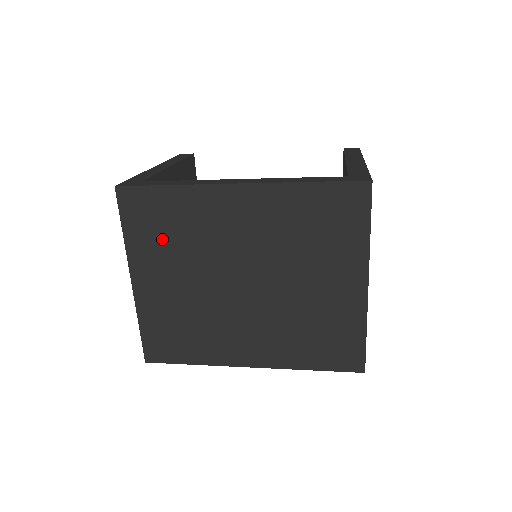
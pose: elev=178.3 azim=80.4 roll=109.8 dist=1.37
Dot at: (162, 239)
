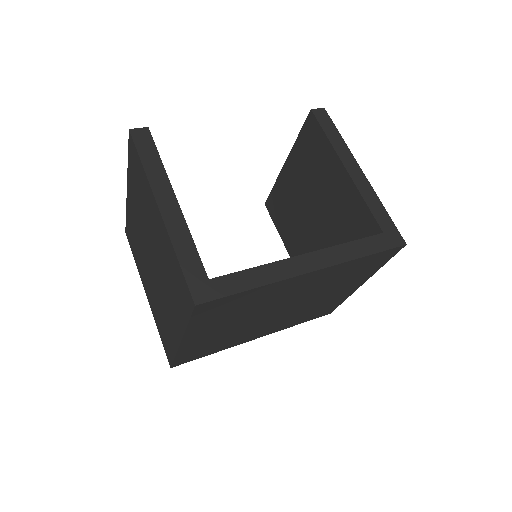
Dot at: (226, 315)
